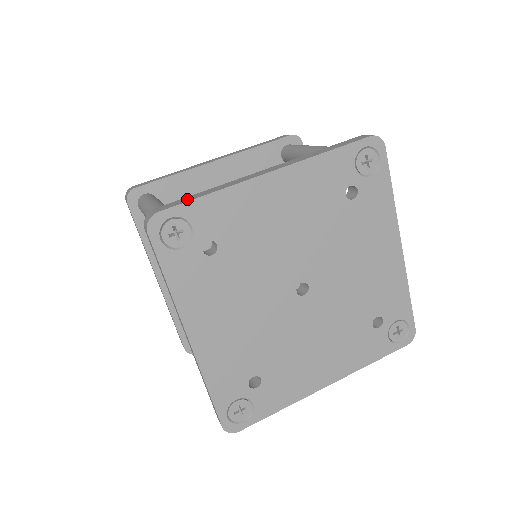
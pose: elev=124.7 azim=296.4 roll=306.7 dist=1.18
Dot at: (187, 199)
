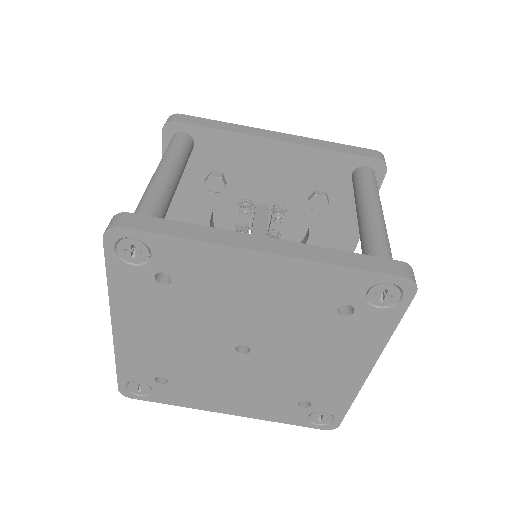
Dot at: (161, 227)
